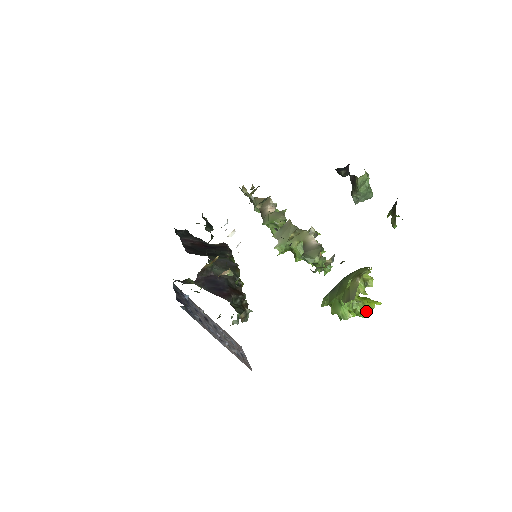
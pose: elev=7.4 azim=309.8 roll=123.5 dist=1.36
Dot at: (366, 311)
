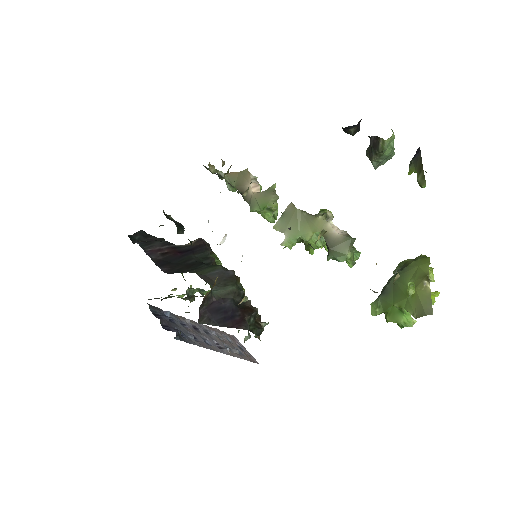
Dot at: occluded
